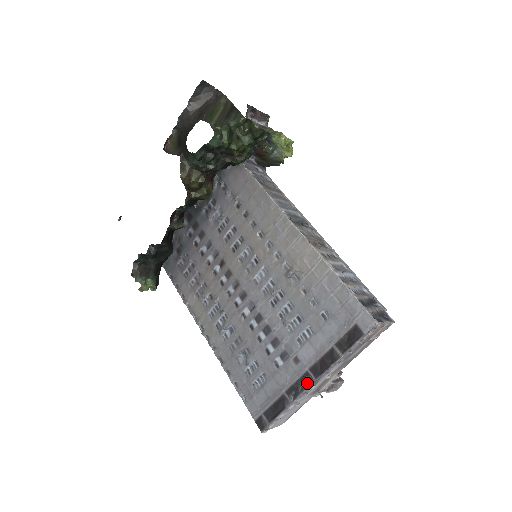
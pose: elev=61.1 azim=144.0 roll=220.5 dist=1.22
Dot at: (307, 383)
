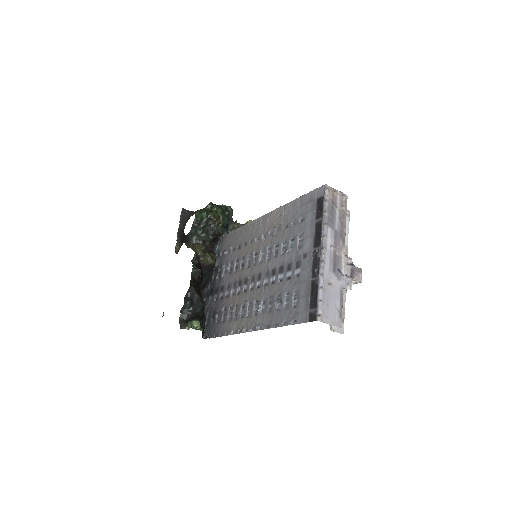
Dot at: (318, 255)
